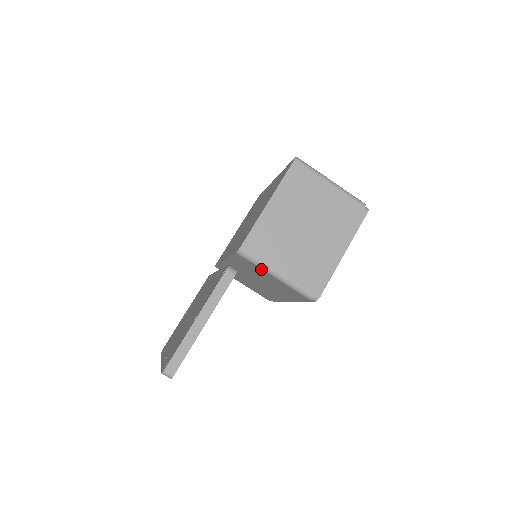
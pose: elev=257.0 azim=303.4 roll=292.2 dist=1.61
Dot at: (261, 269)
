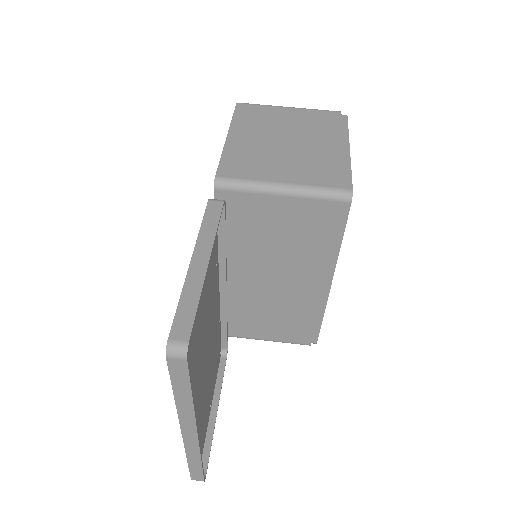
Dot at: (257, 195)
